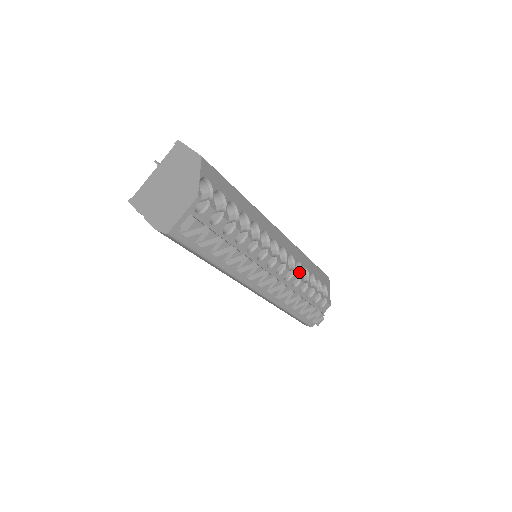
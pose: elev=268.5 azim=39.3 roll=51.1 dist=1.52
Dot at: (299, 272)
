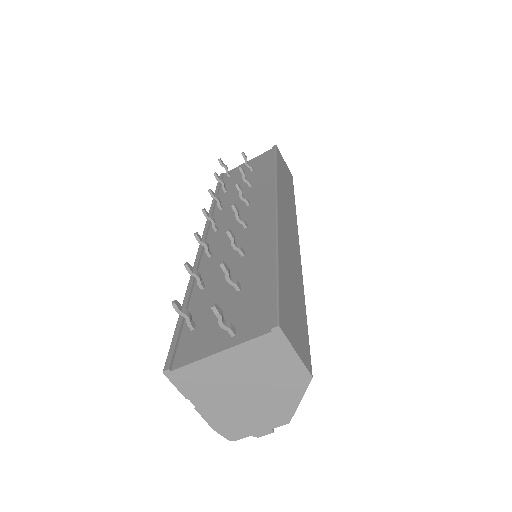
Dot at: occluded
